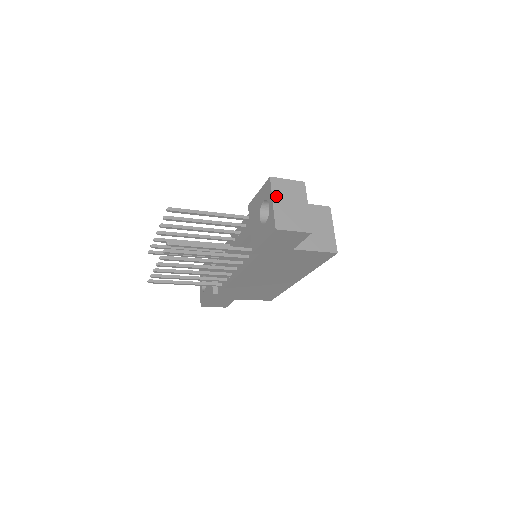
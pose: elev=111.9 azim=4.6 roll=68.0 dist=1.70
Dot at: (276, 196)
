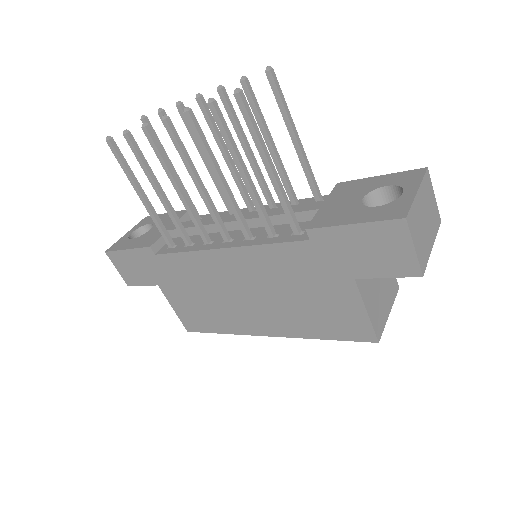
Dot at: (422, 191)
